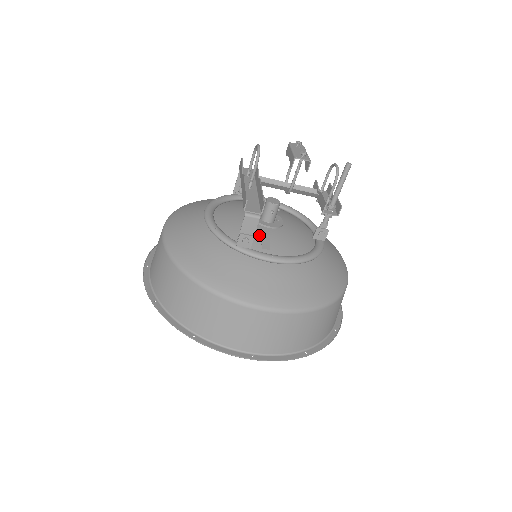
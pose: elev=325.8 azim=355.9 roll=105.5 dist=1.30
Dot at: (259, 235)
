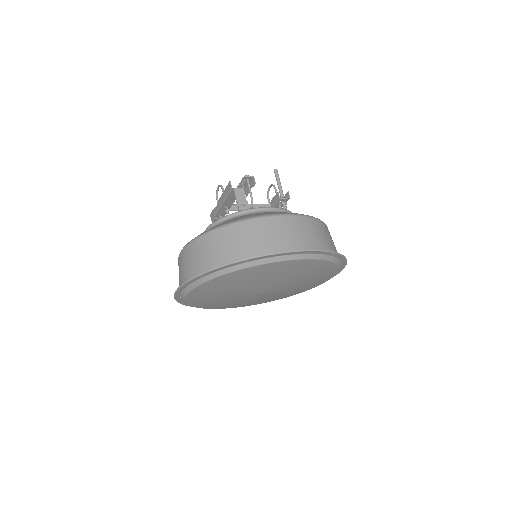
Dot at: occluded
